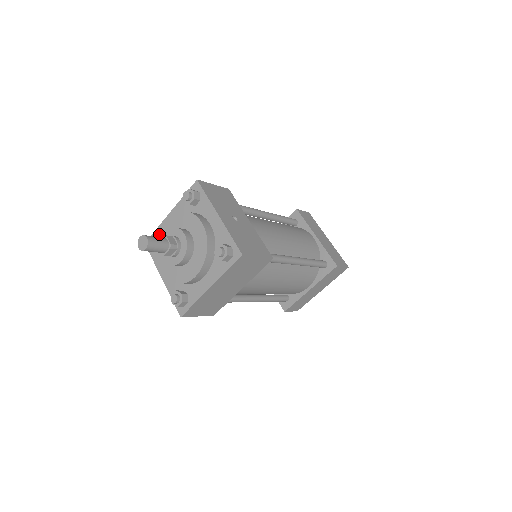
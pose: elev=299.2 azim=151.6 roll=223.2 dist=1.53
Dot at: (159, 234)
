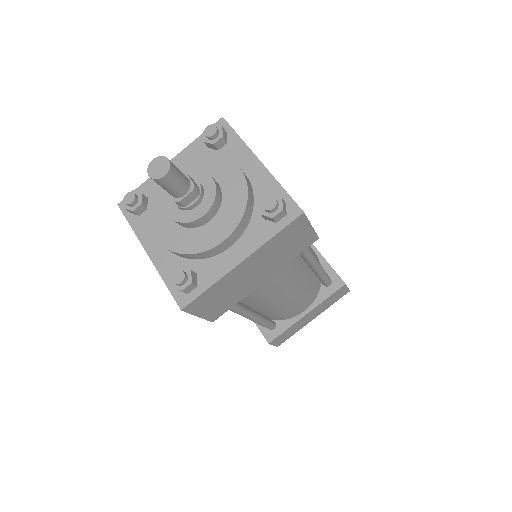
Dot at: (155, 184)
